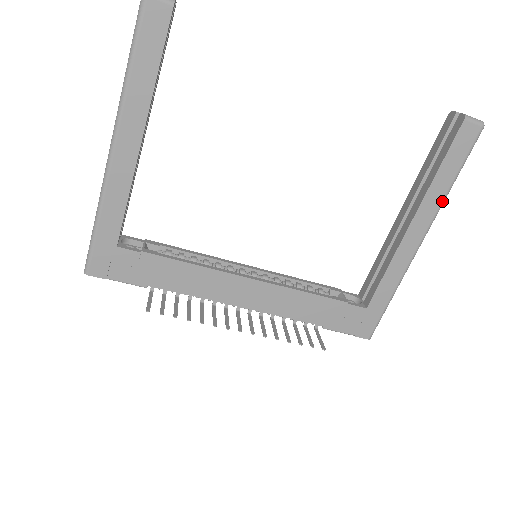
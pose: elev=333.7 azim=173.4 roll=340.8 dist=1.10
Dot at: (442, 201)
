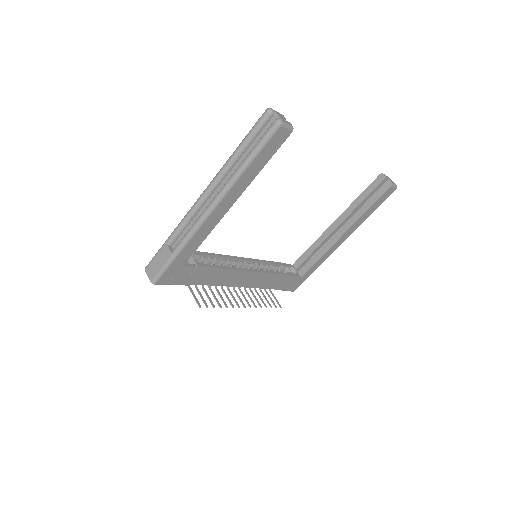
Dot at: occluded
